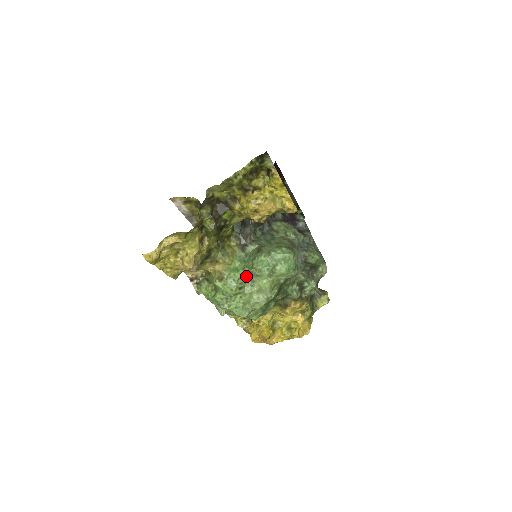
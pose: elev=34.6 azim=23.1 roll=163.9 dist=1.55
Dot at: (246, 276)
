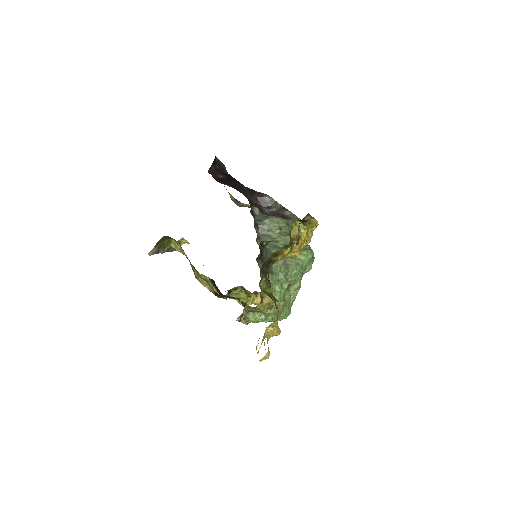
Dot at: occluded
